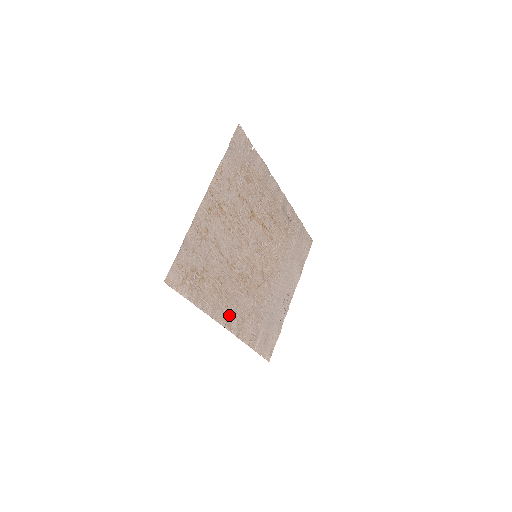
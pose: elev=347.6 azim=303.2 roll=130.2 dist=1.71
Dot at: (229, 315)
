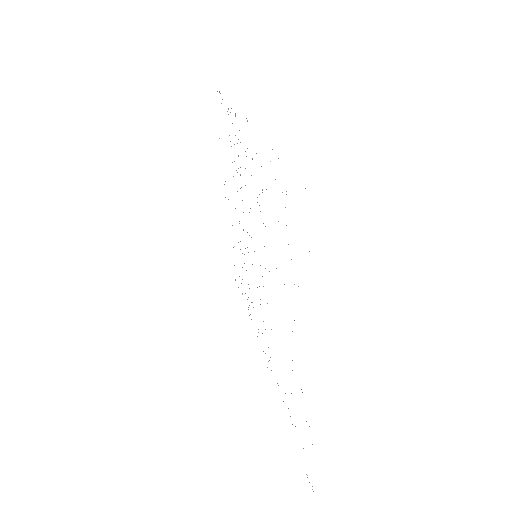
Dot at: occluded
